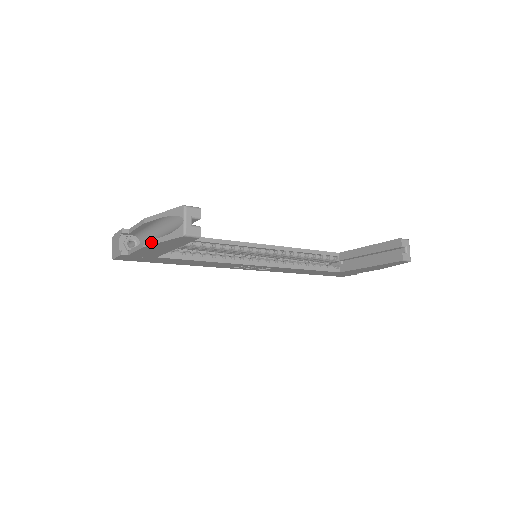
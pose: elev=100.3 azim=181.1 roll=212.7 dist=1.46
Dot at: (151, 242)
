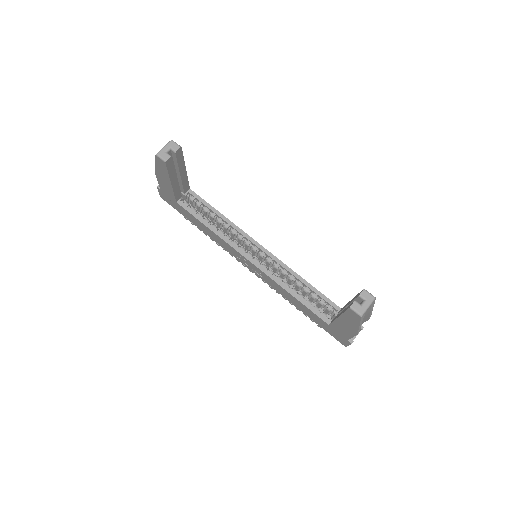
Dot at: occluded
